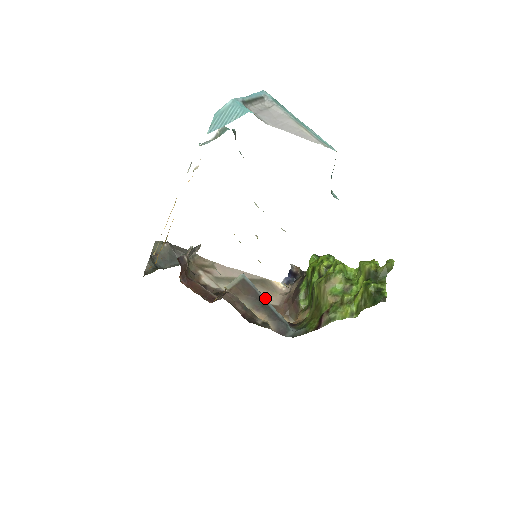
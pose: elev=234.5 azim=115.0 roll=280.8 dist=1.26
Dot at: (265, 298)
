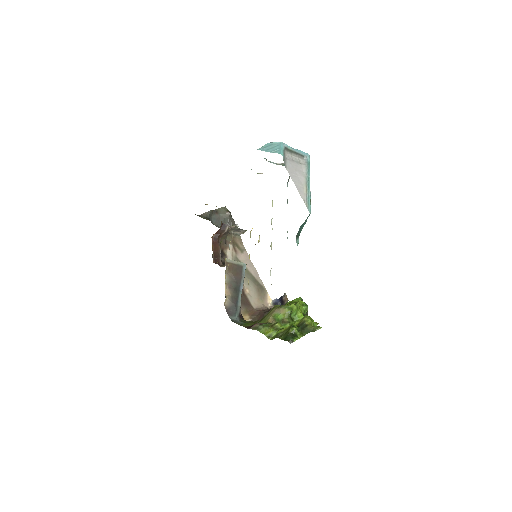
Dot at: (242, 288)
